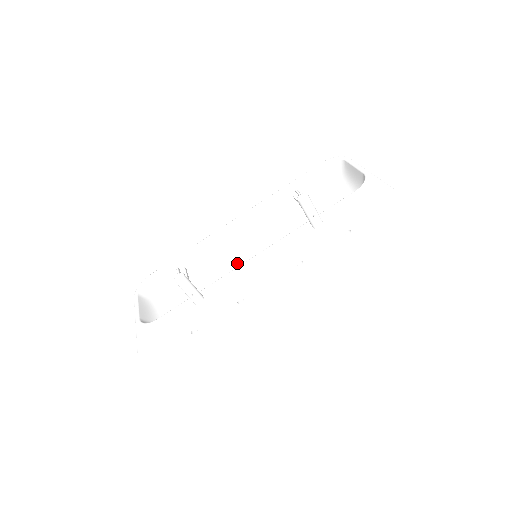
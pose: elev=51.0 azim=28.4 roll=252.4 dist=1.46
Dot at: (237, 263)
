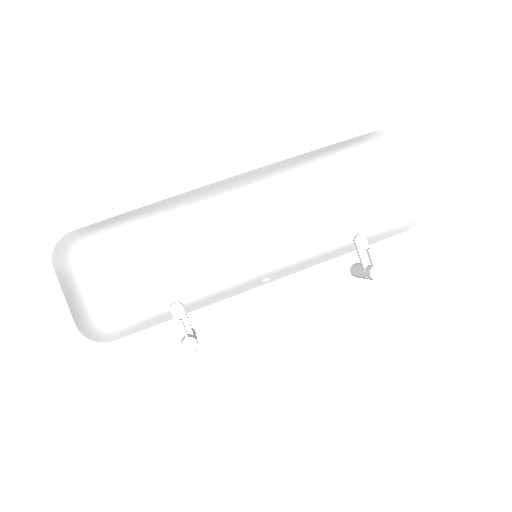
Dot at: (214, 234)
